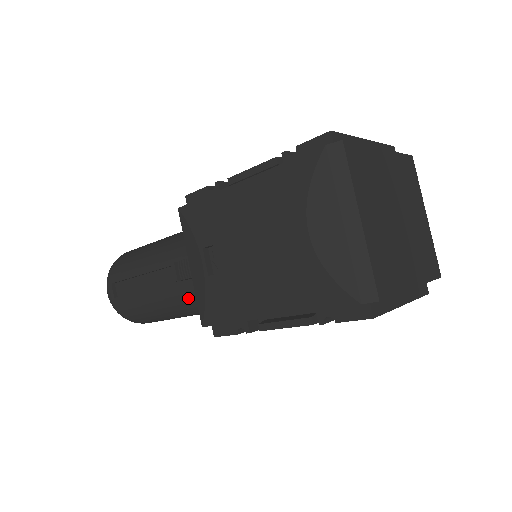
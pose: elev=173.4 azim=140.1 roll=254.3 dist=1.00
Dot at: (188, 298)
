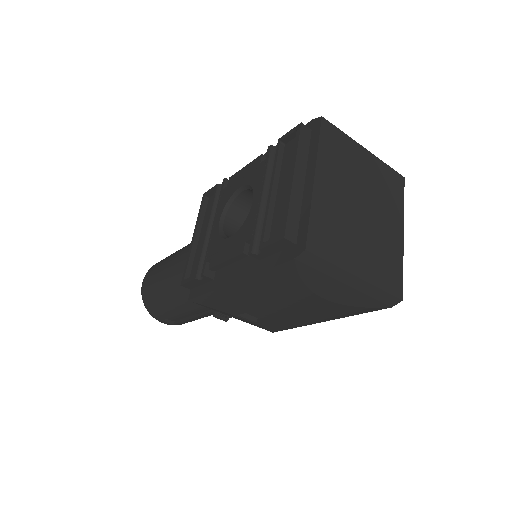
Dot at: occluded
